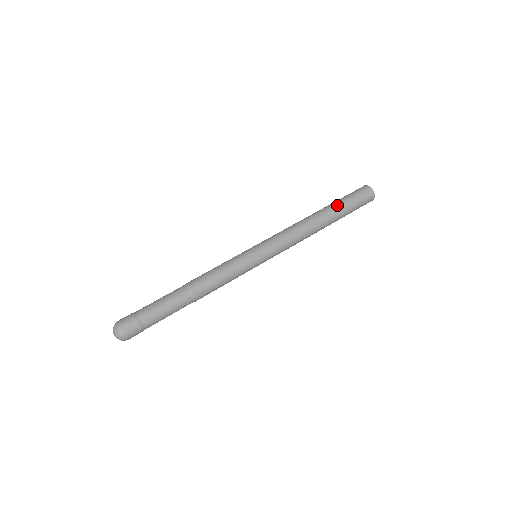
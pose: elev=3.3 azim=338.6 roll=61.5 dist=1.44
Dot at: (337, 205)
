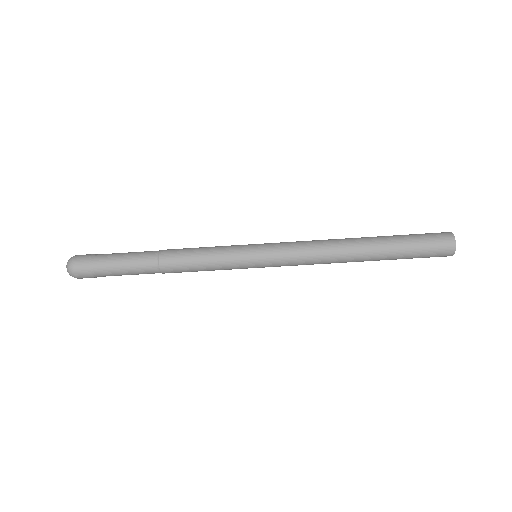
Dot at: (391, 240)
